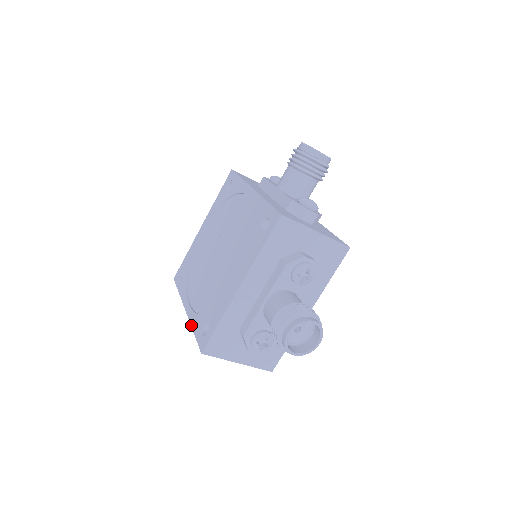
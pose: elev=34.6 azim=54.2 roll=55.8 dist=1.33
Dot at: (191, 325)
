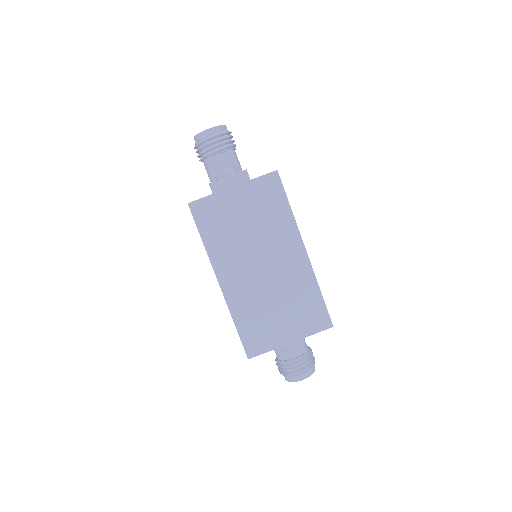
Dot at: occluded
